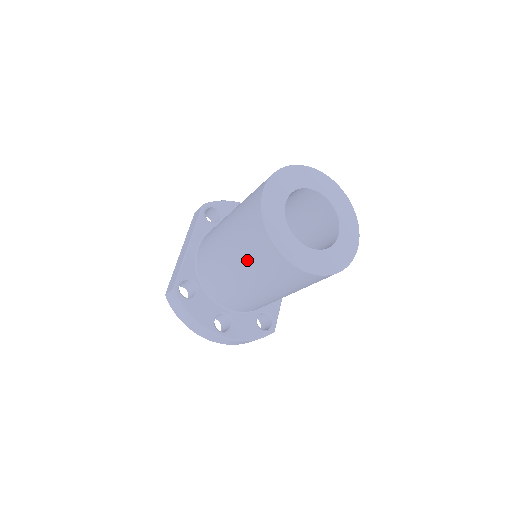
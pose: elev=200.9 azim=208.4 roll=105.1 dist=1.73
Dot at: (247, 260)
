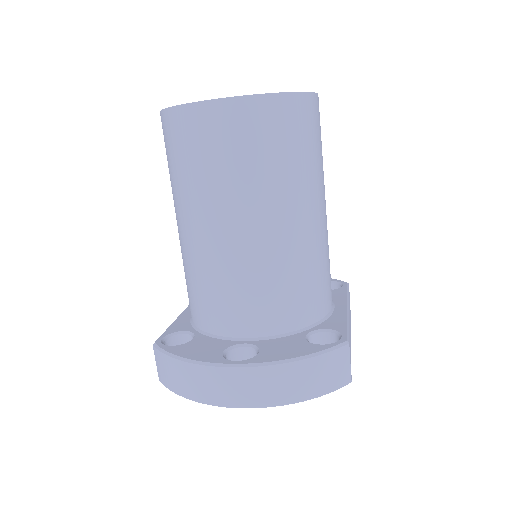
Dot at: (182, 183)
